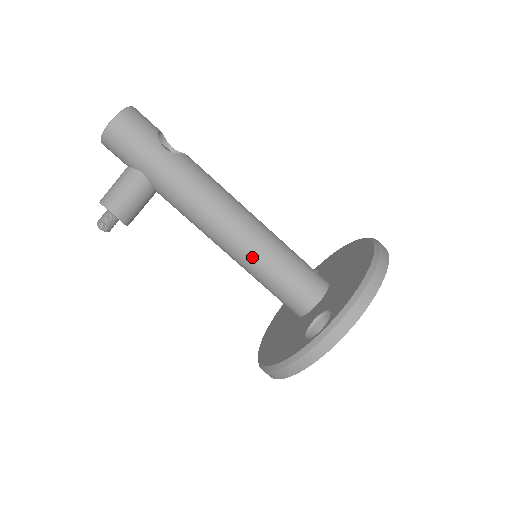
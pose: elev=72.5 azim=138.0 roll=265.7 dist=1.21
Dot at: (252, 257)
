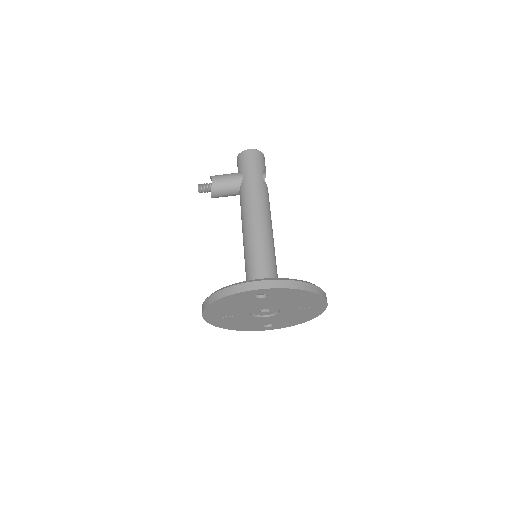
Dot at: (256, 246)
